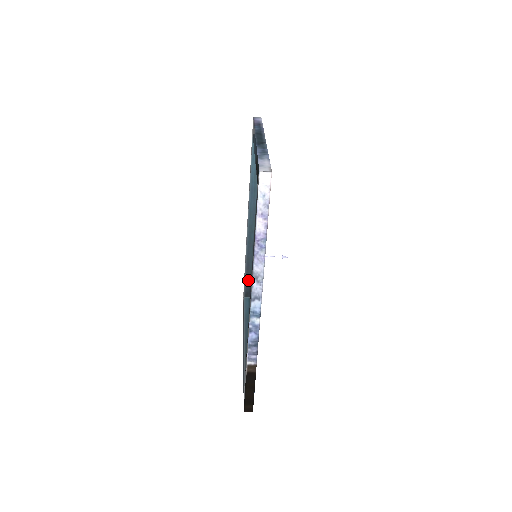
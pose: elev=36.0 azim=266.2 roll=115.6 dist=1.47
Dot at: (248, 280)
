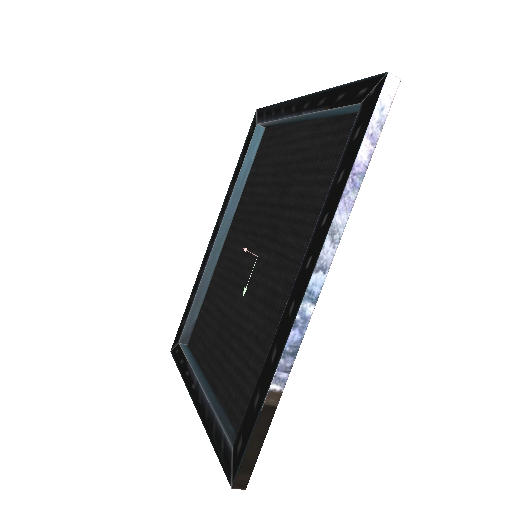
Dot at: (192, 318)
